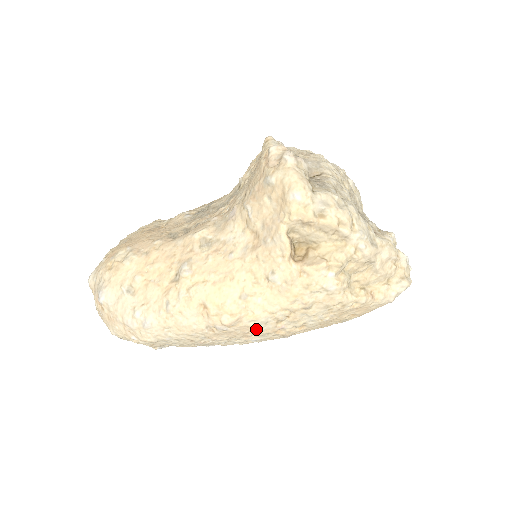
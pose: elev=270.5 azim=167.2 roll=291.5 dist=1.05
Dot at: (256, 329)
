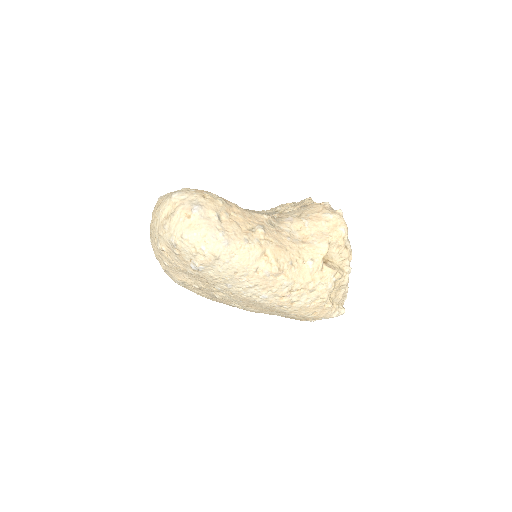
Dot at: (279, 287)
